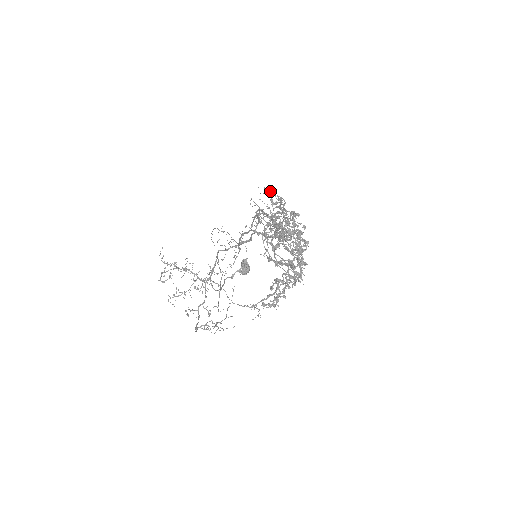
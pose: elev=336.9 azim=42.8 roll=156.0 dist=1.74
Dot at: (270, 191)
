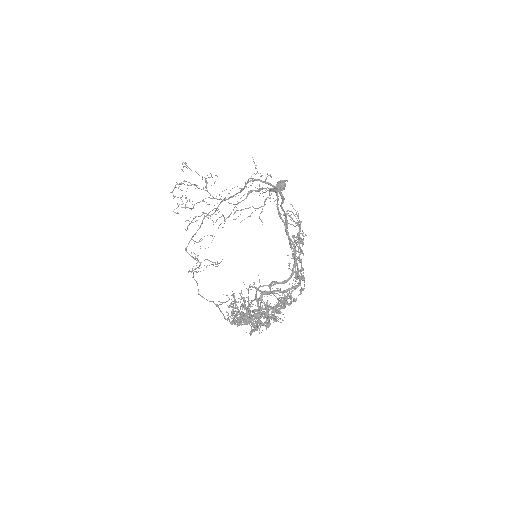
Dot at: (261, 296)
